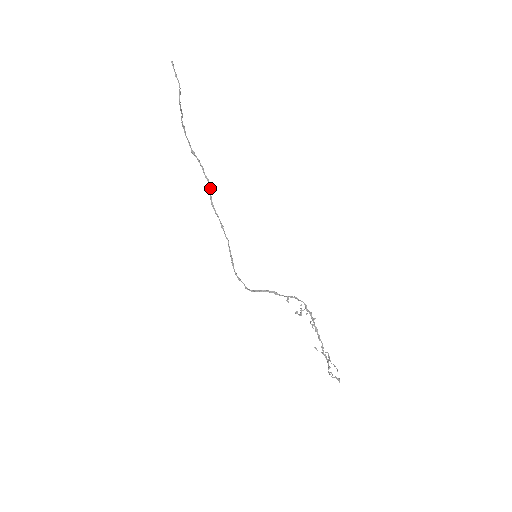
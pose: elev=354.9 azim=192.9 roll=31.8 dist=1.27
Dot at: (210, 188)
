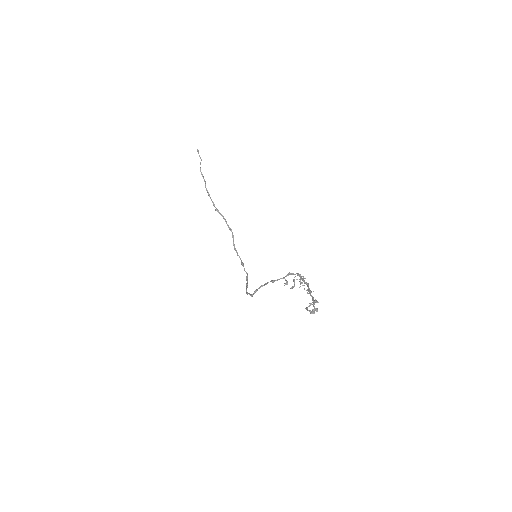
Dot at: (233, 236)
